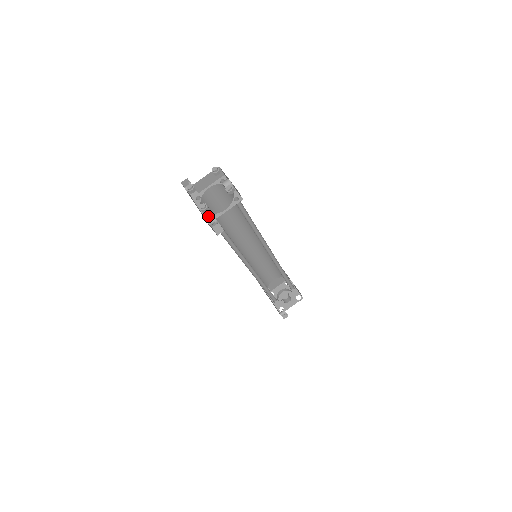
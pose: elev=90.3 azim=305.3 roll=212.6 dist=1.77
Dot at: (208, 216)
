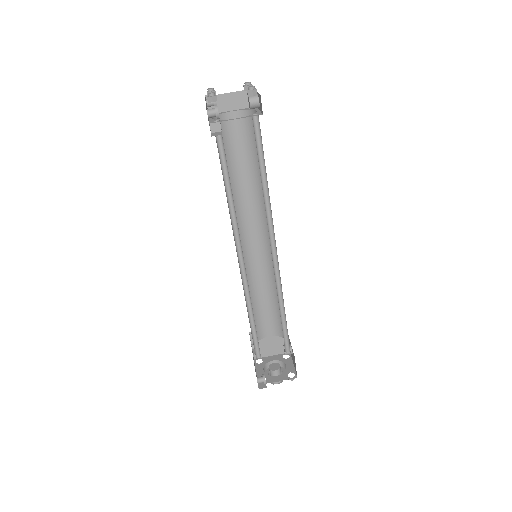
Dot at: (214, 120)
